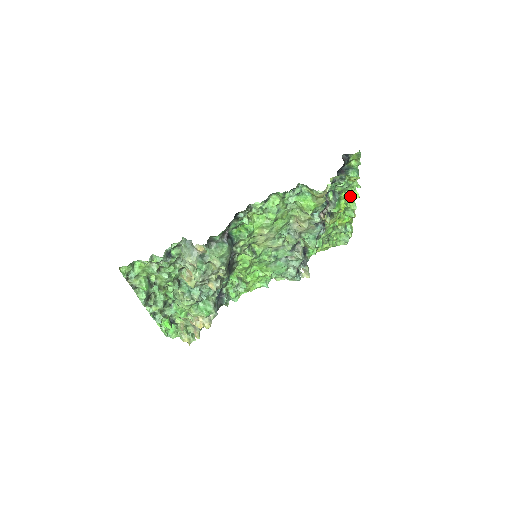
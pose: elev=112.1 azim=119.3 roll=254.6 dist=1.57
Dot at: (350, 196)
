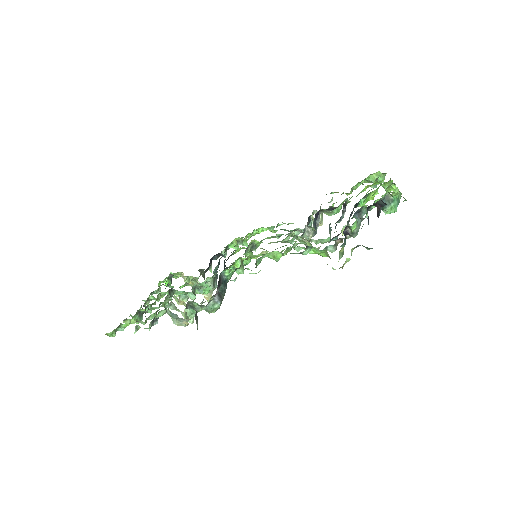
Dot at: (386, 182)
